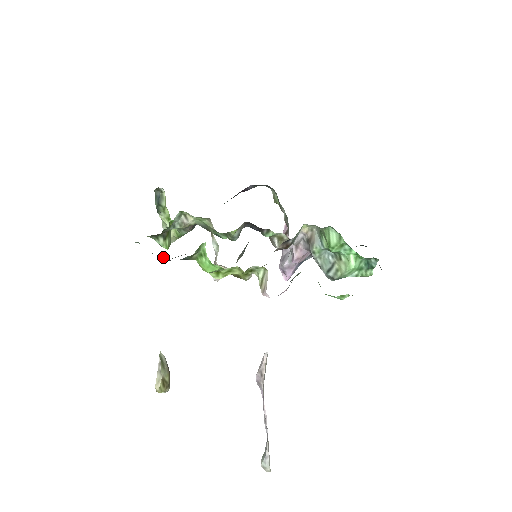
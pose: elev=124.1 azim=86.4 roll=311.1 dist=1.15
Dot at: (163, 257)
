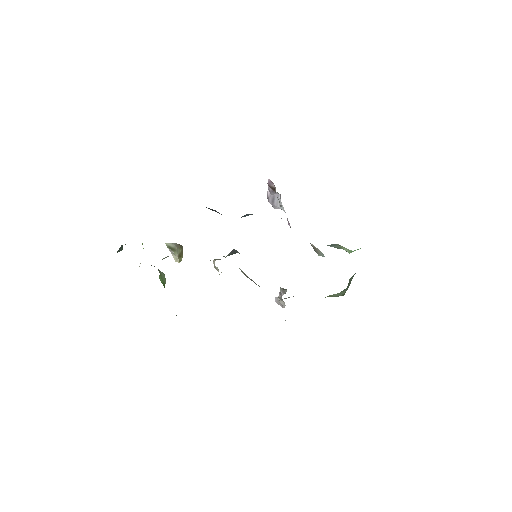
Dot at: occluded
